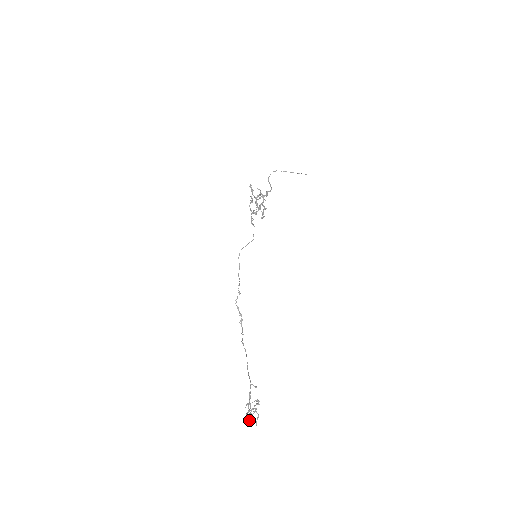
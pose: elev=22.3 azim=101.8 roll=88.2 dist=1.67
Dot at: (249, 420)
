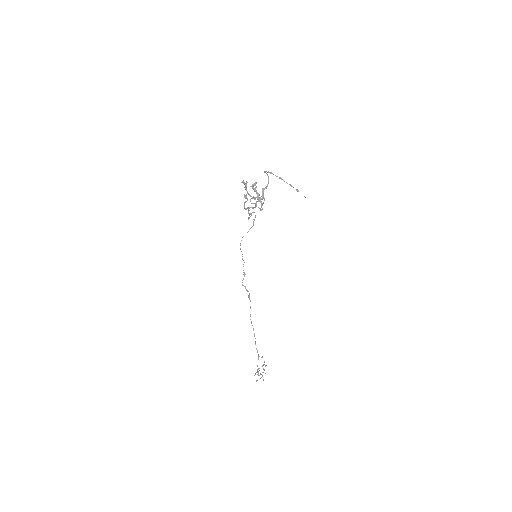
Dot at: occluded
